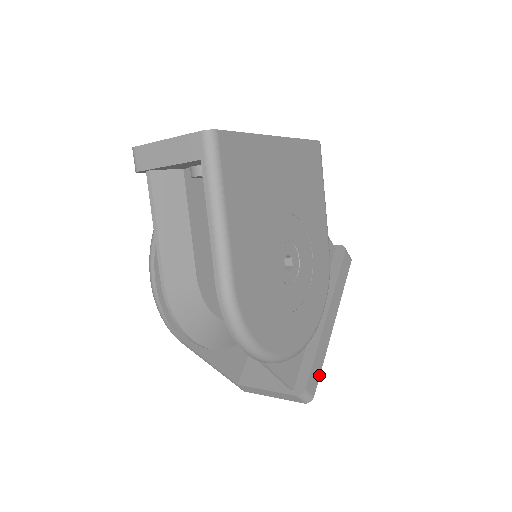
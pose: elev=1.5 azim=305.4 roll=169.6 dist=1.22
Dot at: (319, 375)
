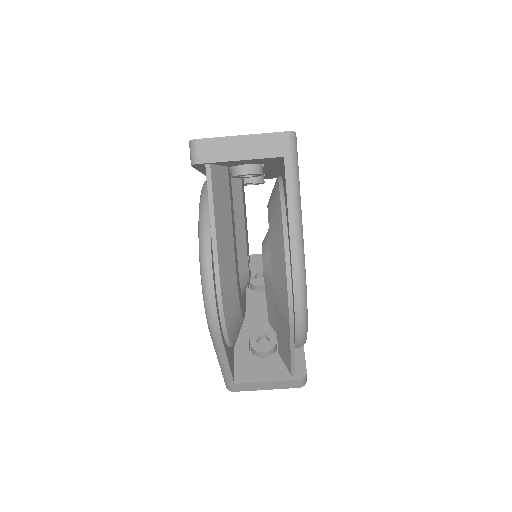
Dot at: occluded
